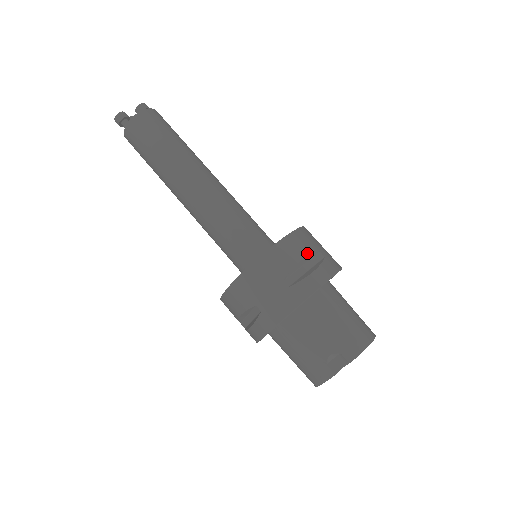
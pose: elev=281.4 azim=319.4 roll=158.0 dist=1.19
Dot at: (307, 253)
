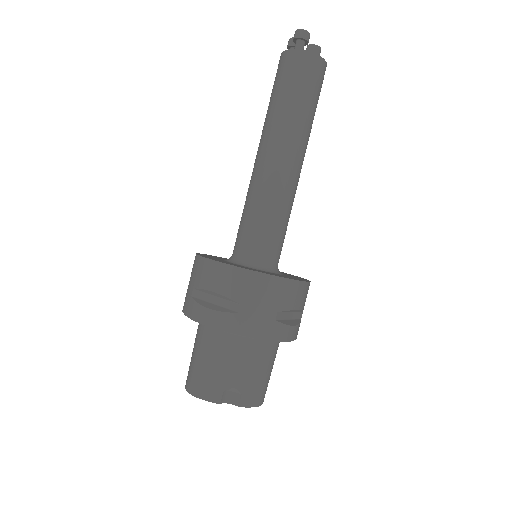
Dot at: (303, 308)
